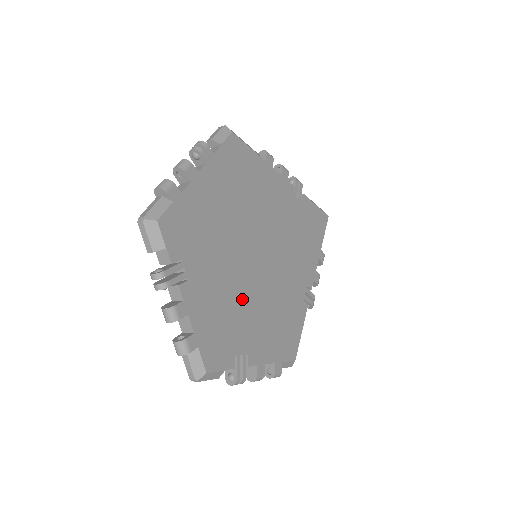
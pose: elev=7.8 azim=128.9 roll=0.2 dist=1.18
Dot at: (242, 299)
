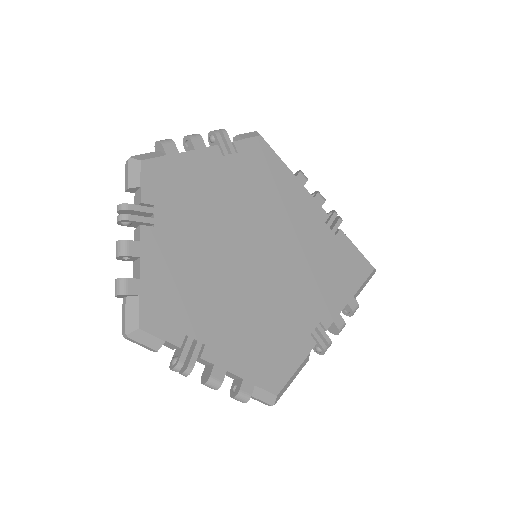
Dot at: (219, 283)
